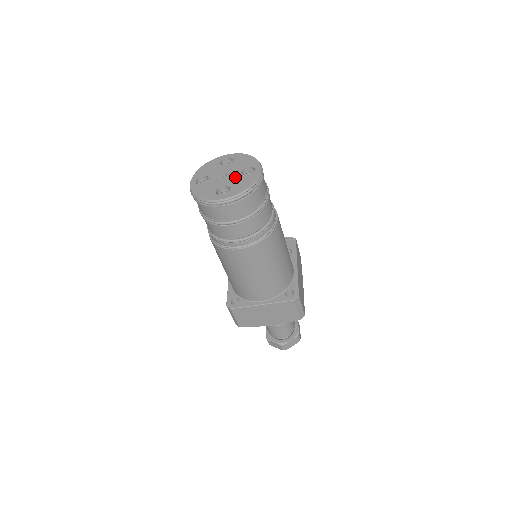
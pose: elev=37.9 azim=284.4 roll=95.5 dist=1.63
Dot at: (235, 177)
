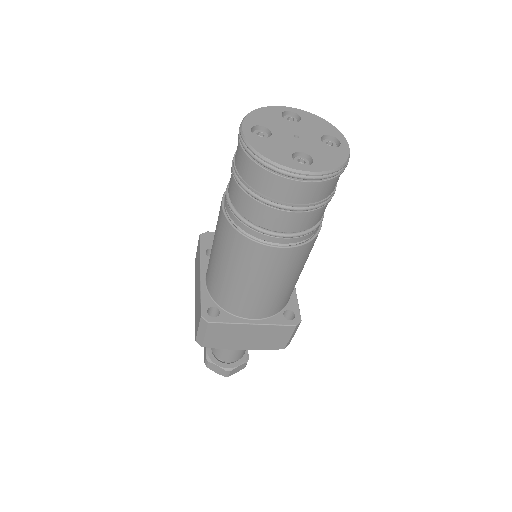
Dot at: (314, 144)
